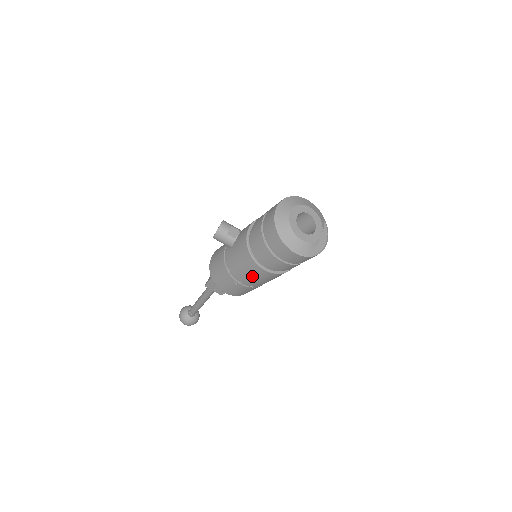
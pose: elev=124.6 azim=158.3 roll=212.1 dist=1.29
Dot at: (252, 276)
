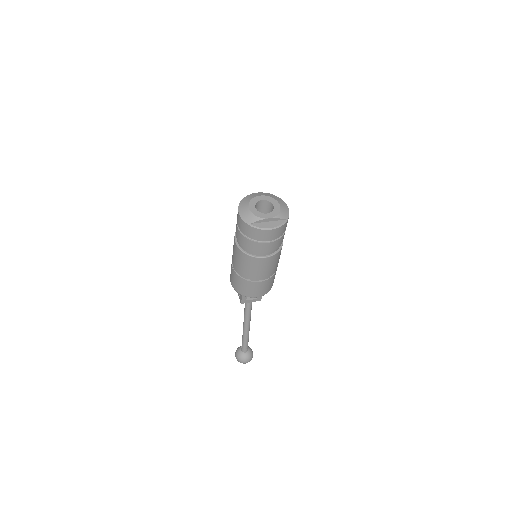
Dot at: (234, 254)
